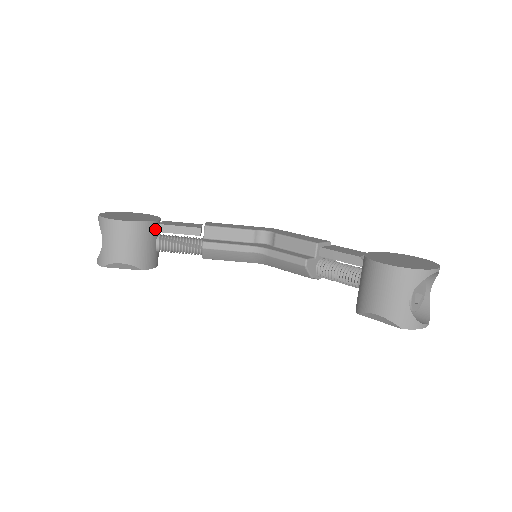
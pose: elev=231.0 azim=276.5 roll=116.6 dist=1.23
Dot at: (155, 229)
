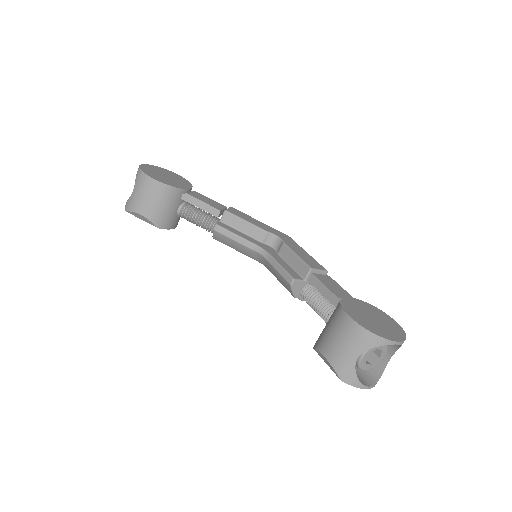
Dot at: (181, 196)
